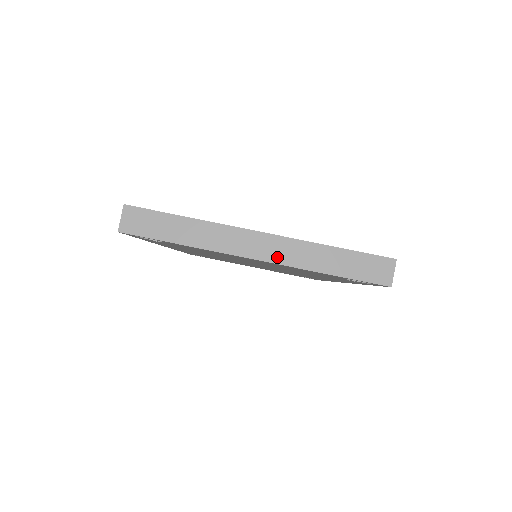
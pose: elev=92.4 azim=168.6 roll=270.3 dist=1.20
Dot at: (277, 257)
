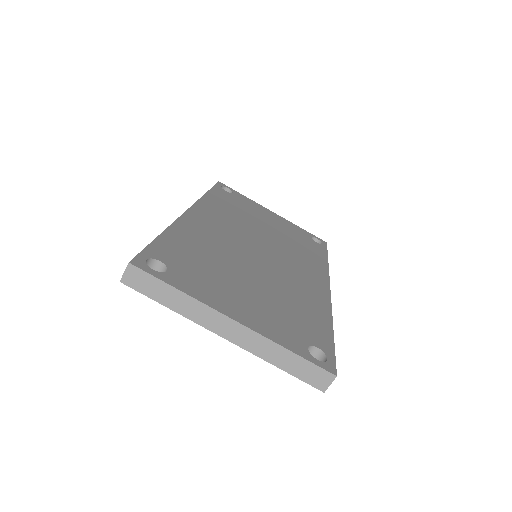
Dot at: (242, 343)
